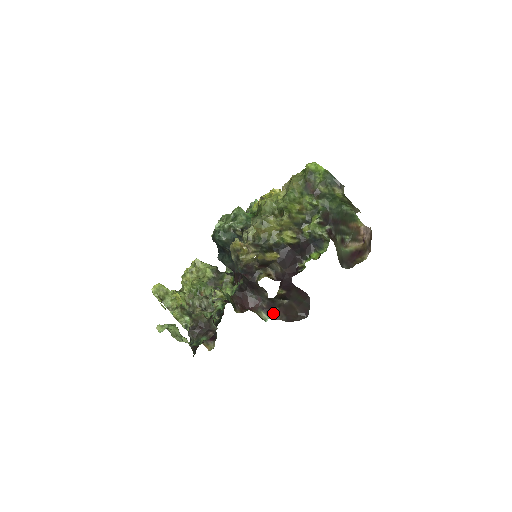
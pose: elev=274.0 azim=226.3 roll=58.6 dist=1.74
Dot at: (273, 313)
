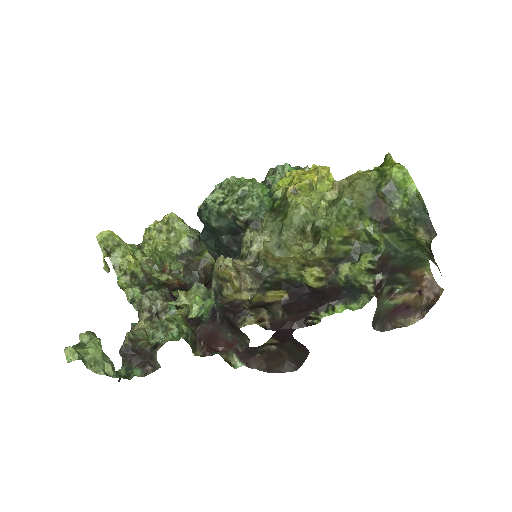
Dot at: (250, 359)
